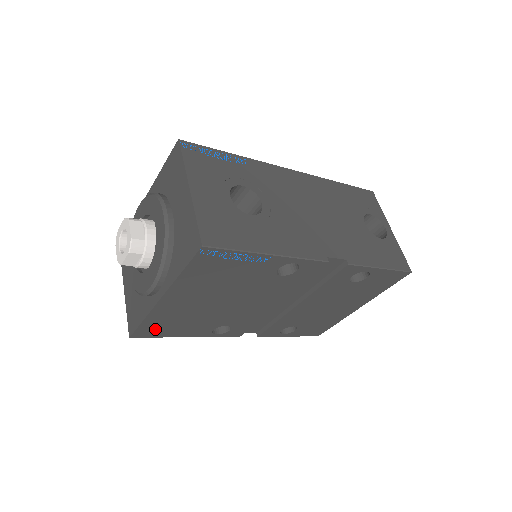
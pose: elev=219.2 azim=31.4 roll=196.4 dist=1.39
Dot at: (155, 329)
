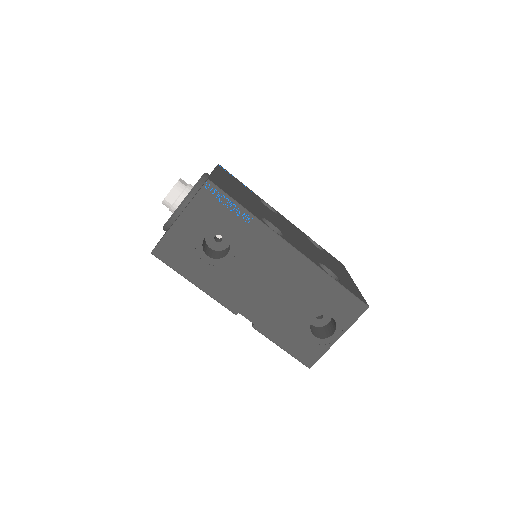
Dot at: occluded
